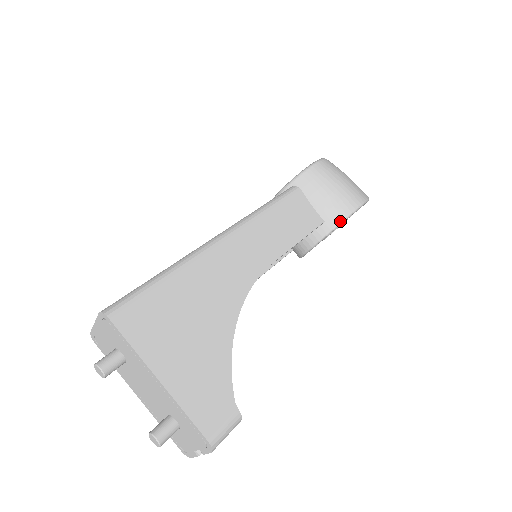
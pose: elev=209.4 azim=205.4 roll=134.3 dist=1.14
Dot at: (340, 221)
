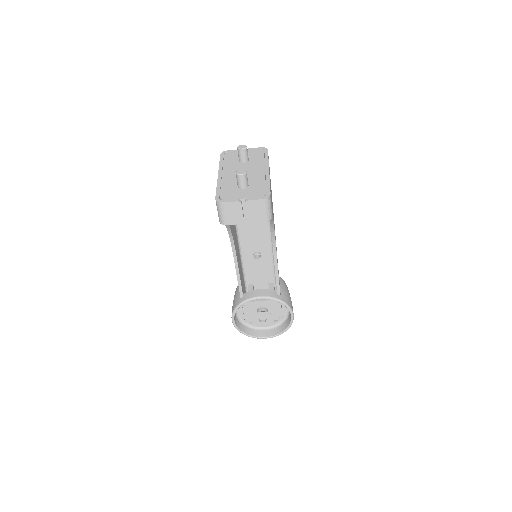
Dot at: (287, 303)
